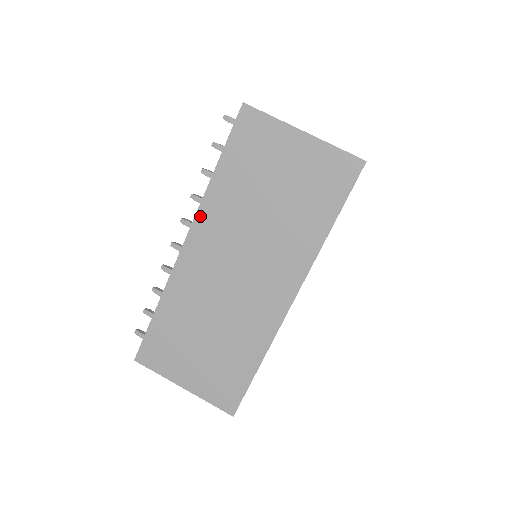
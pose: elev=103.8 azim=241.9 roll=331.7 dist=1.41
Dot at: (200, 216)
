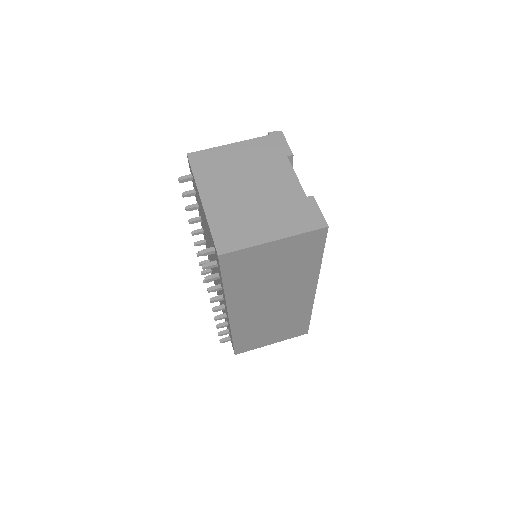
Dot at: (230, 304)
